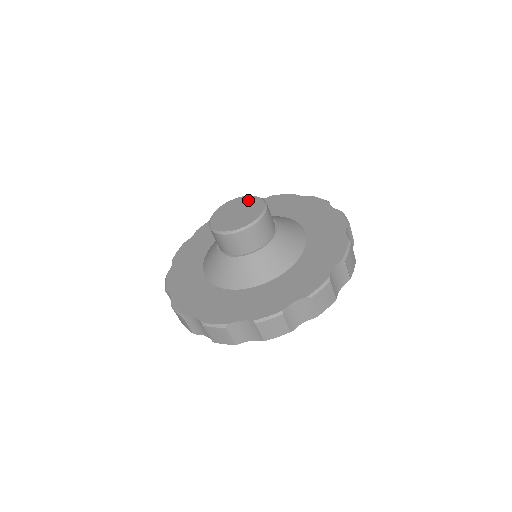
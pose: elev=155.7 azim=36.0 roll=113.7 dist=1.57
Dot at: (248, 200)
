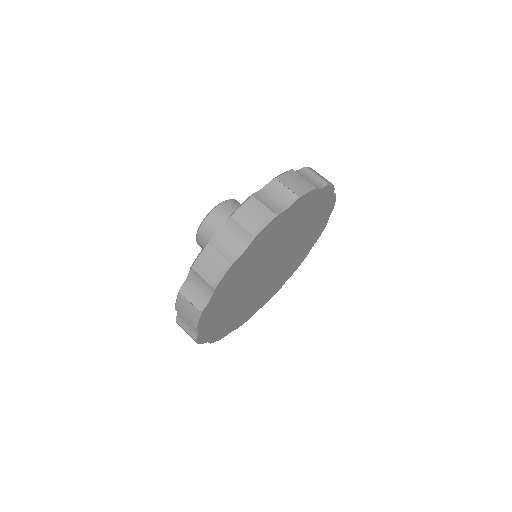
Dot at: occluded
